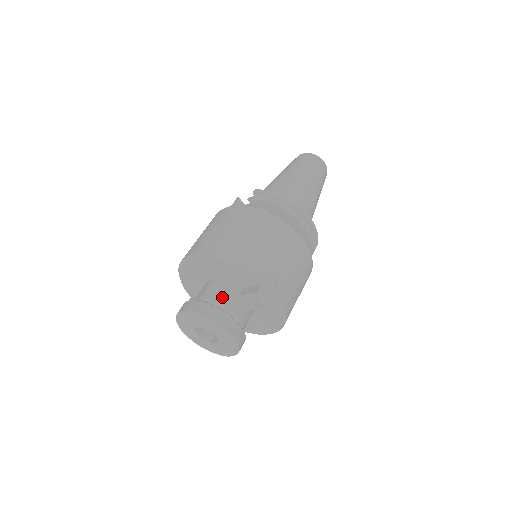
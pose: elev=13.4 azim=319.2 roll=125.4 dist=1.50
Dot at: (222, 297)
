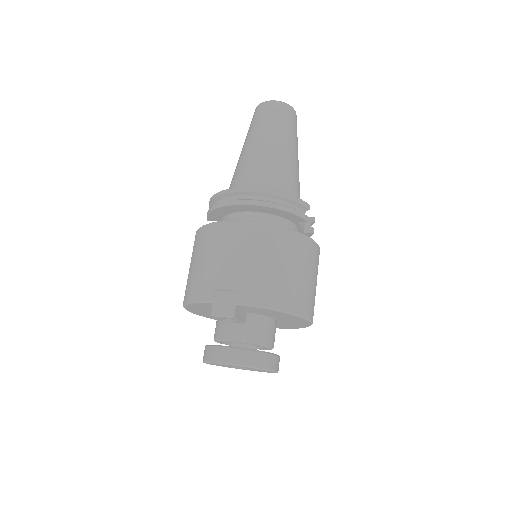
Dot at: (218, 330)
